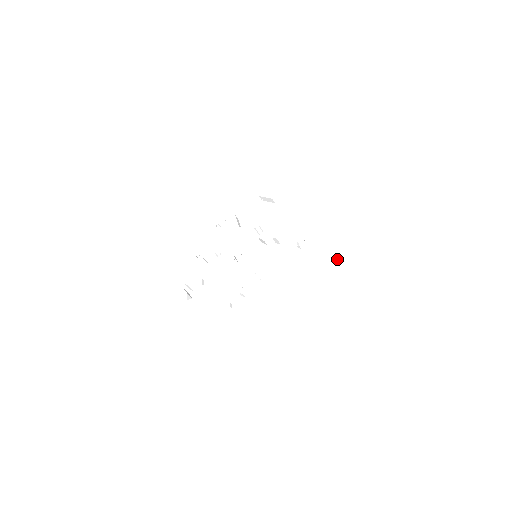
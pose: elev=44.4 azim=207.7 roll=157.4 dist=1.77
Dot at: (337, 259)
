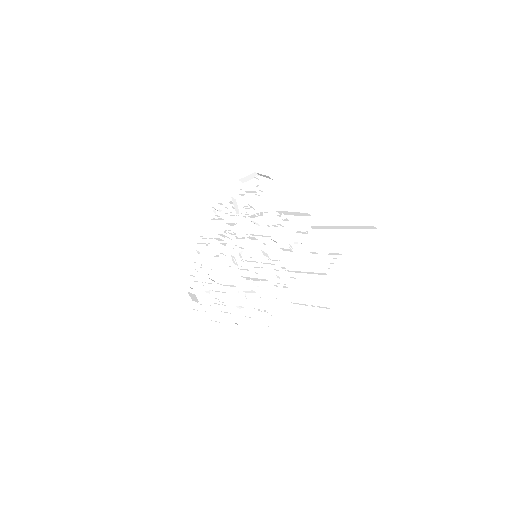
Dot at: (342, 266)
